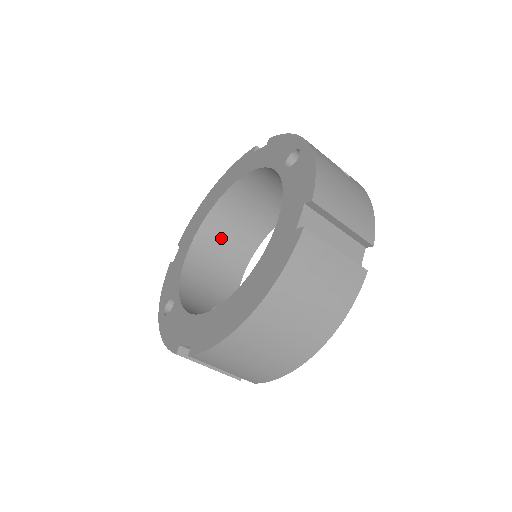
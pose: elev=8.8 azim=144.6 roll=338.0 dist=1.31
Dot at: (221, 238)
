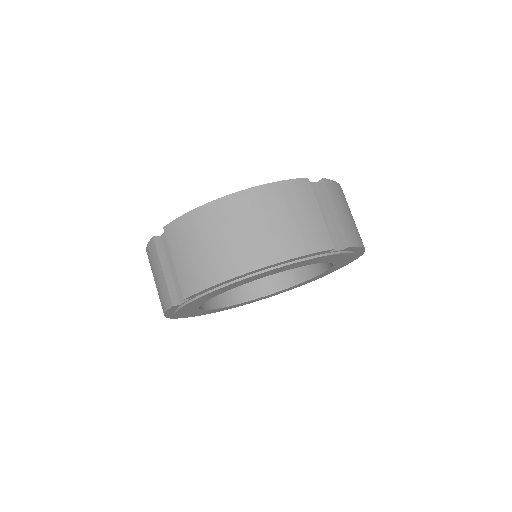
Dot at: occluded
